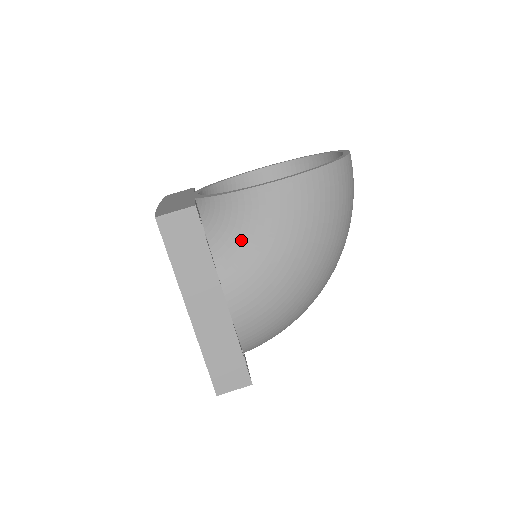
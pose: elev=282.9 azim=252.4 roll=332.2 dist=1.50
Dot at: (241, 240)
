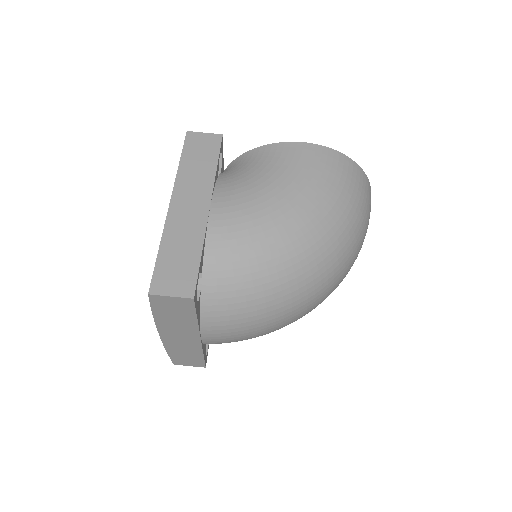
Dot at: (248, 174)
